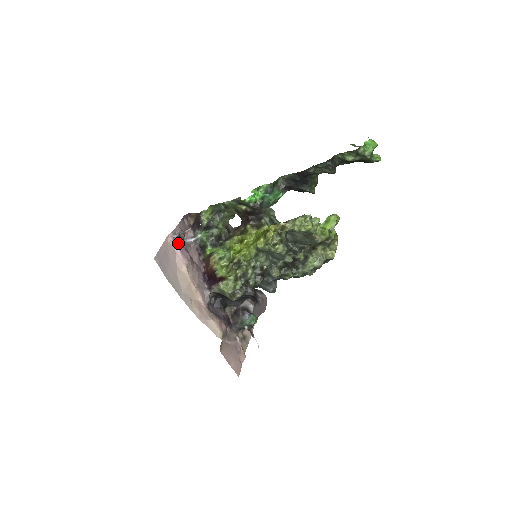
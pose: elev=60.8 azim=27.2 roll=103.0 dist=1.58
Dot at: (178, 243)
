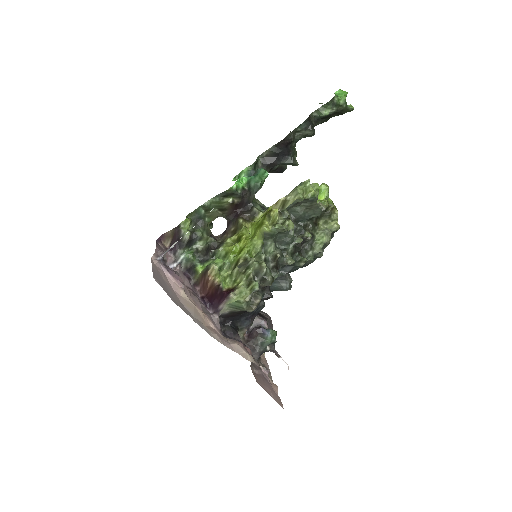
Dot at: (165, 266)
